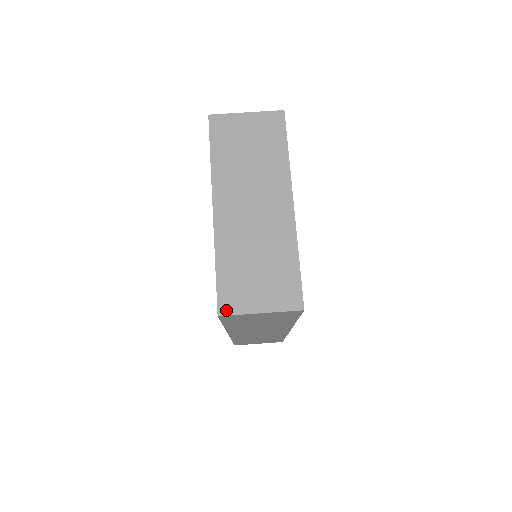
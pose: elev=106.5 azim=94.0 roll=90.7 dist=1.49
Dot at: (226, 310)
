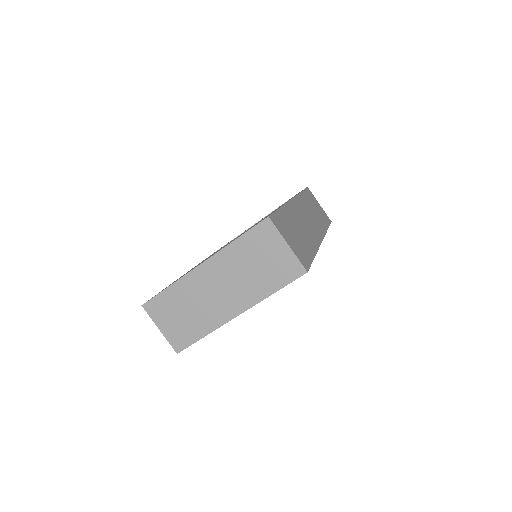
Dot at: (148, 309)
